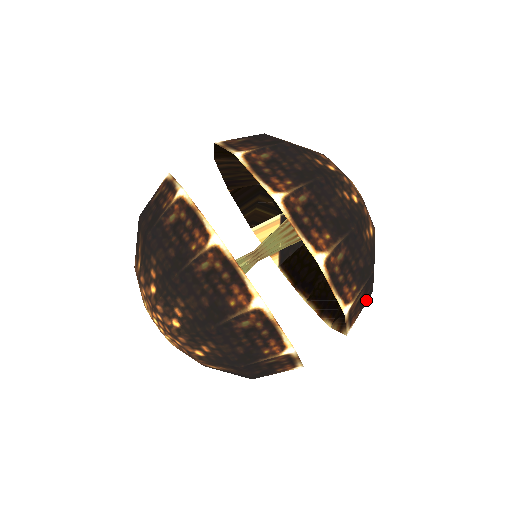
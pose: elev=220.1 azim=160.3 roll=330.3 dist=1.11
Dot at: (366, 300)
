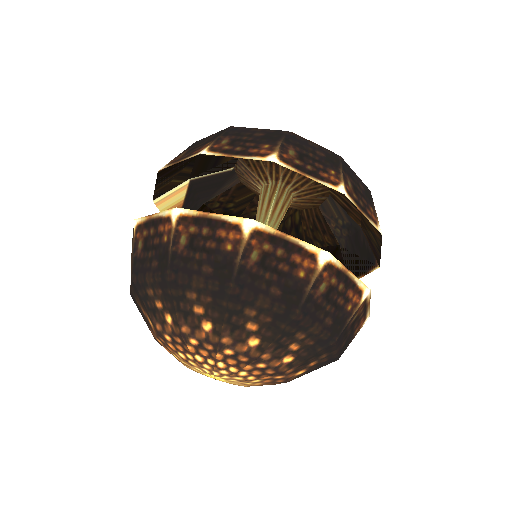
Dot at: occluded
